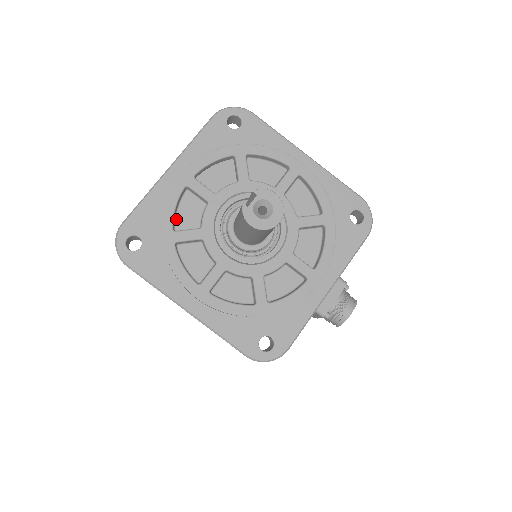
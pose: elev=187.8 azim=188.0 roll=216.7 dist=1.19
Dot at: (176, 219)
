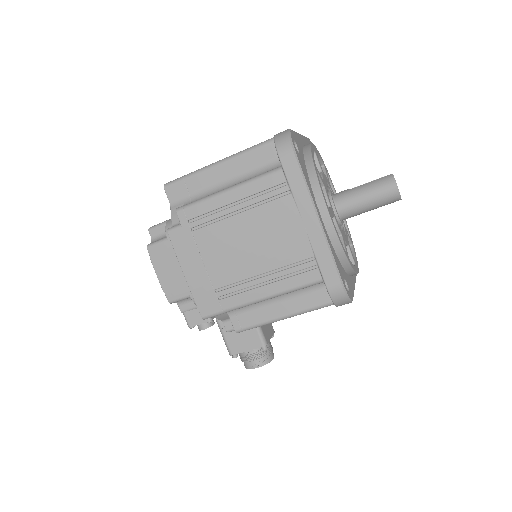
Dot at: occluded
